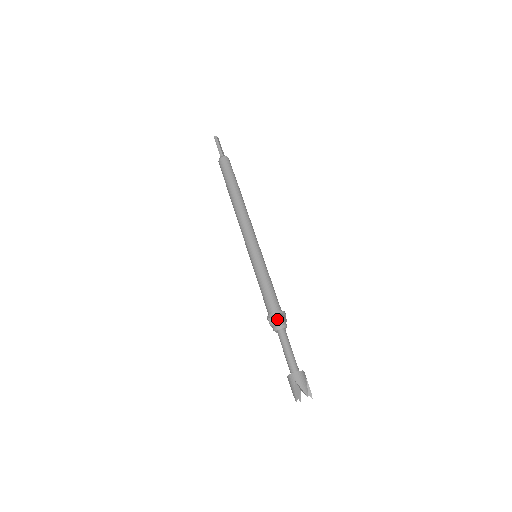
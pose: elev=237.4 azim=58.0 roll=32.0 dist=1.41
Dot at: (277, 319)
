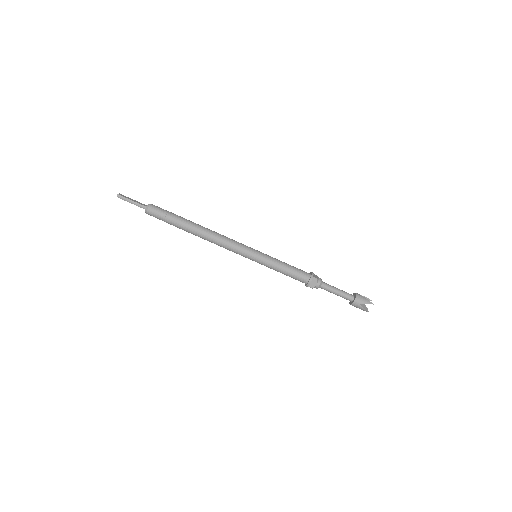
Dot at: (315, 282)
